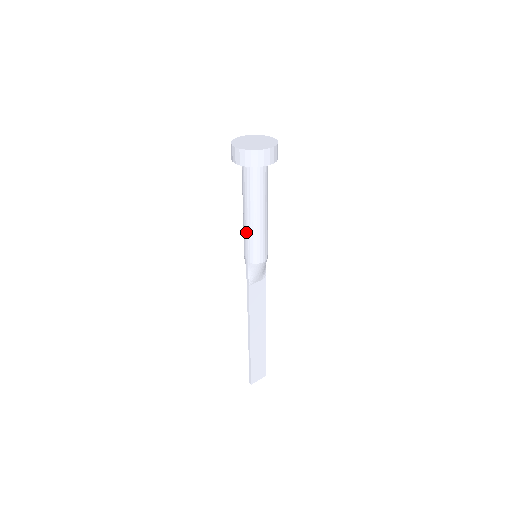
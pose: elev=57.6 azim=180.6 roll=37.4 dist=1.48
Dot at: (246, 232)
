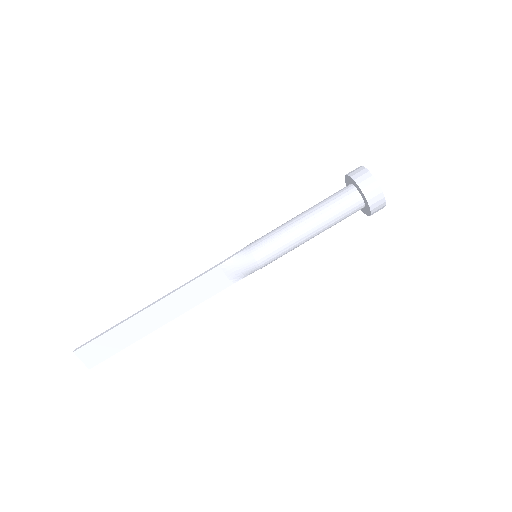
Dot at: (282, 226)
